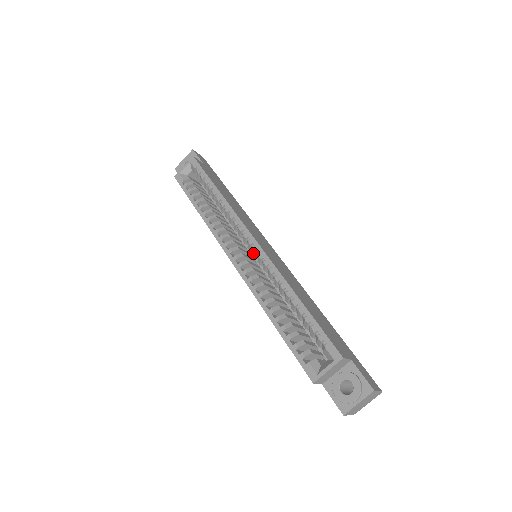
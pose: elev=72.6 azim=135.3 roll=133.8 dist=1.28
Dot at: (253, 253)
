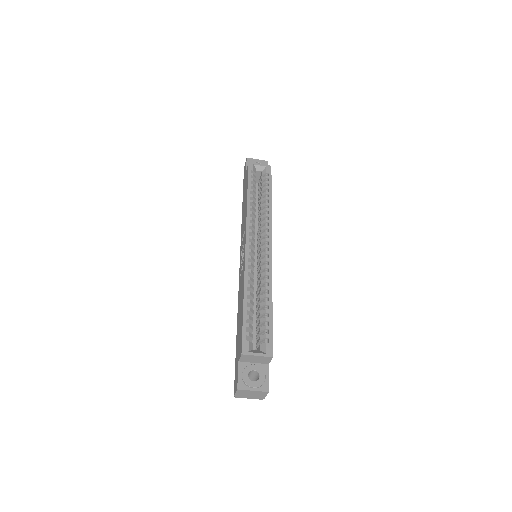
Dot at: (263, 253)
